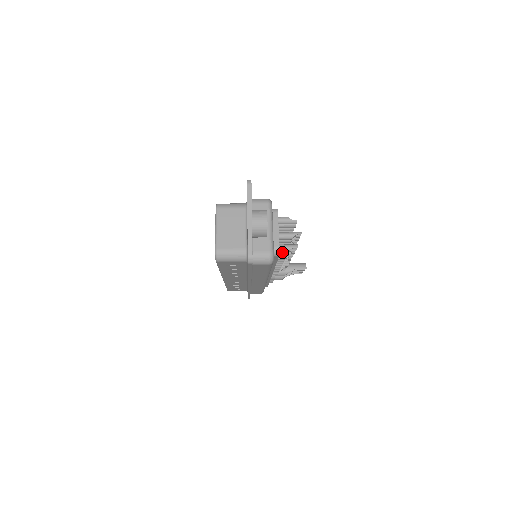
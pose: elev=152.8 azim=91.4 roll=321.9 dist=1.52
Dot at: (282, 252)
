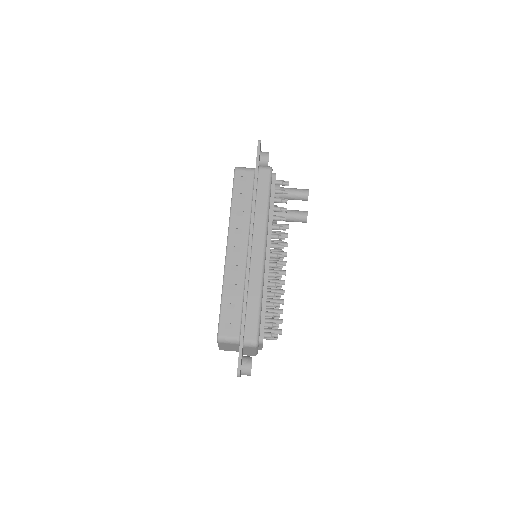
Dot at: occluded
